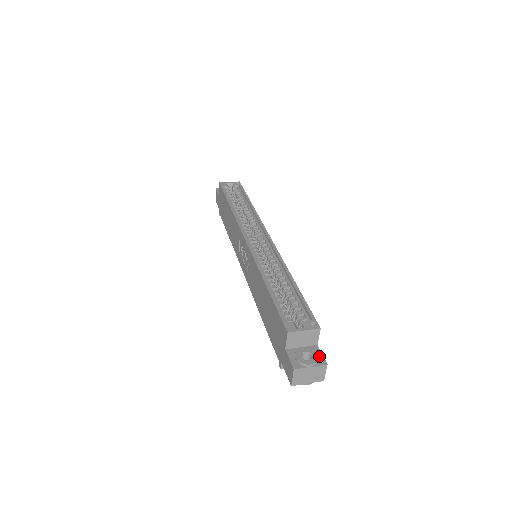
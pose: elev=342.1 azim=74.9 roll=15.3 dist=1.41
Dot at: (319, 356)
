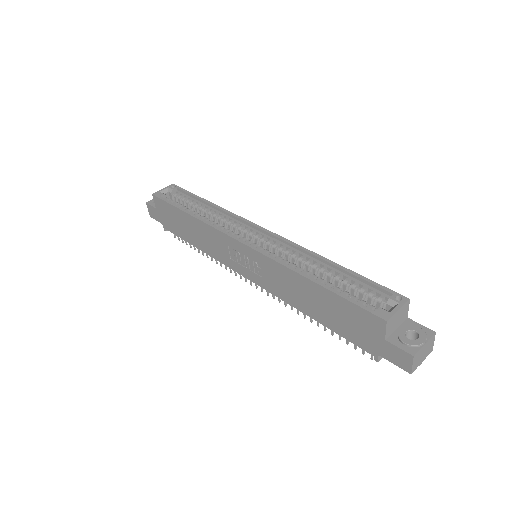
Dot at: (421, 328)
